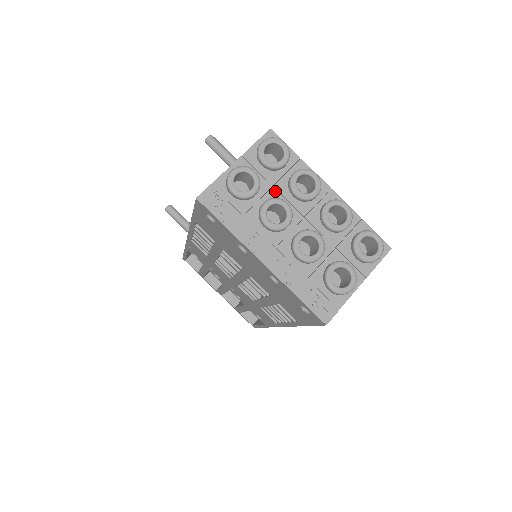
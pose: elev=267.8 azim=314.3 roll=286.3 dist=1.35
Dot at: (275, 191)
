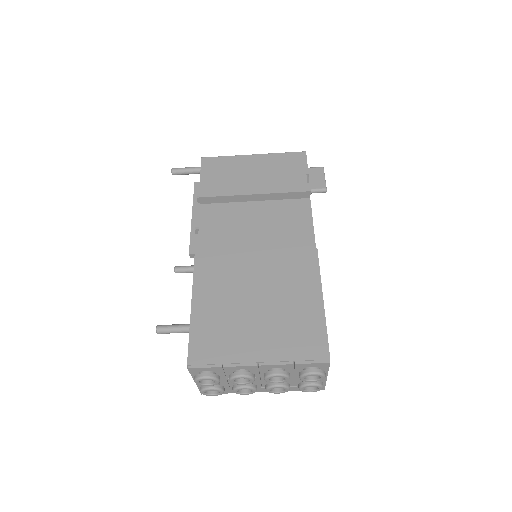
Dot at: occluded
